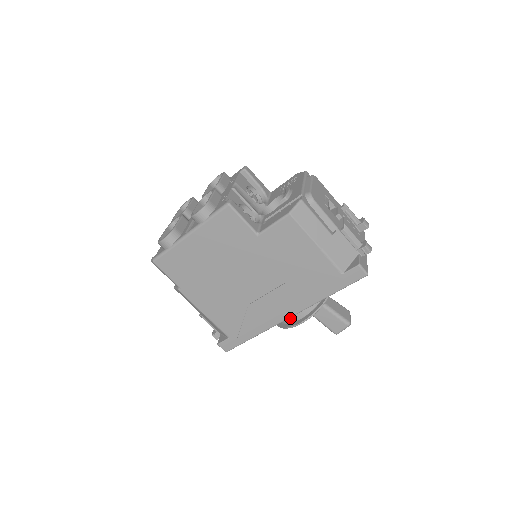
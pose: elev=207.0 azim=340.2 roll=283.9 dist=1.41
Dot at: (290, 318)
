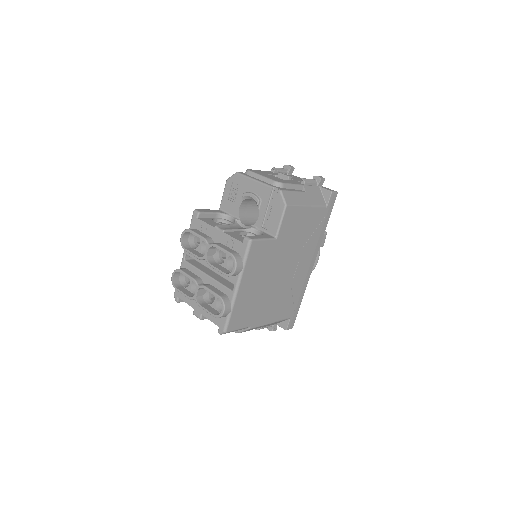
Dot at: occluded
